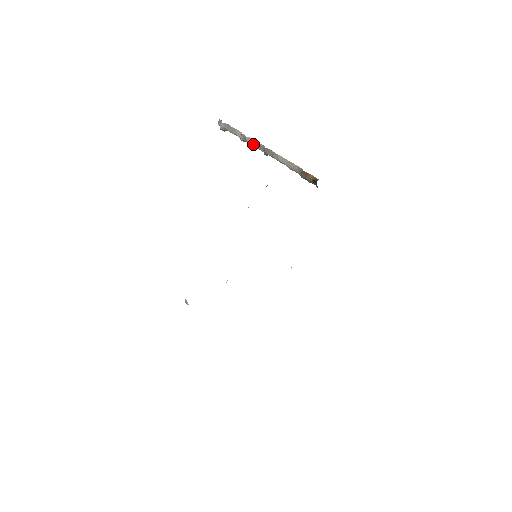
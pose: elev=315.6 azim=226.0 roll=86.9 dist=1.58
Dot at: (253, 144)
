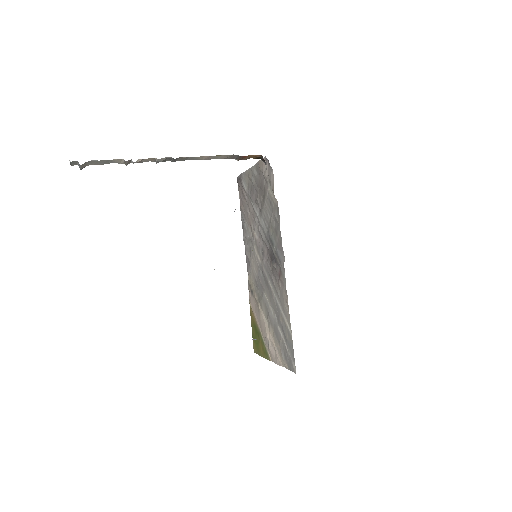
Dot at: occluded
